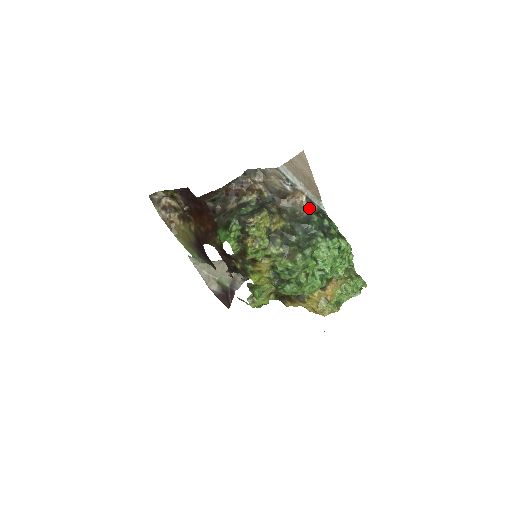
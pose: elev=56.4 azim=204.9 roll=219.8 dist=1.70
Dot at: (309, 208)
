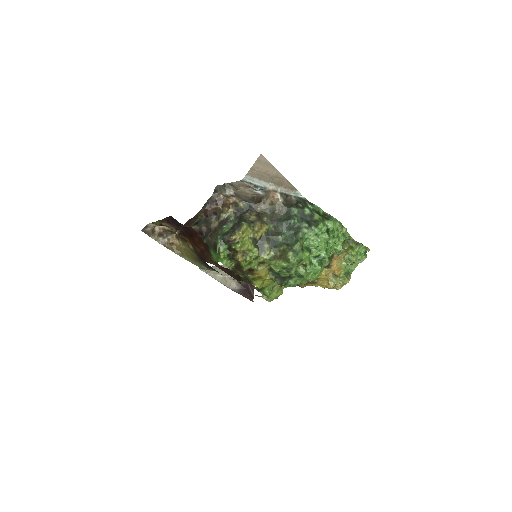
Dot at: (287, 203)
